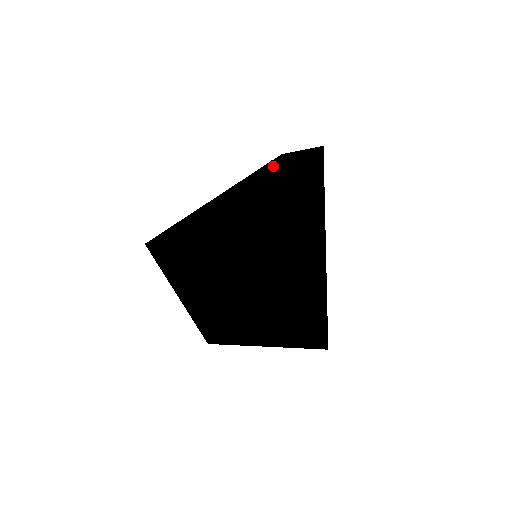
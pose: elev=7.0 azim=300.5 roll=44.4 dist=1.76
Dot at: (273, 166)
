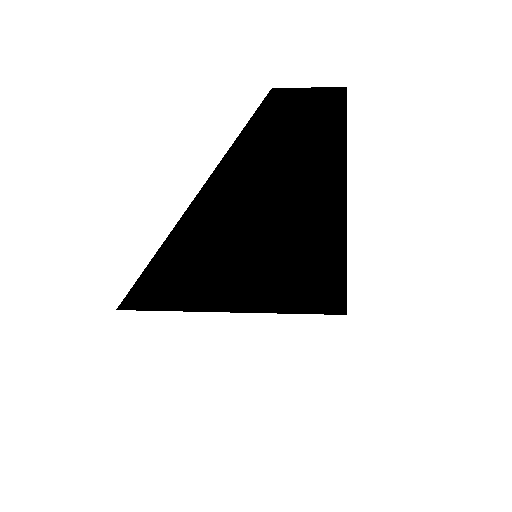
Dot at: (271, 127)
